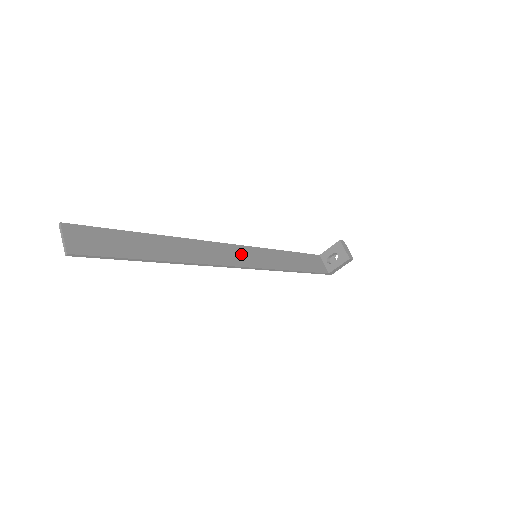
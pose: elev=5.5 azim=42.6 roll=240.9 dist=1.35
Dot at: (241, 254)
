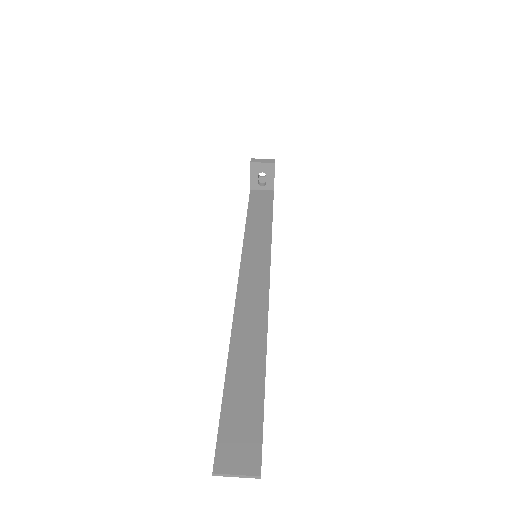
Dot at: (252, 271)
